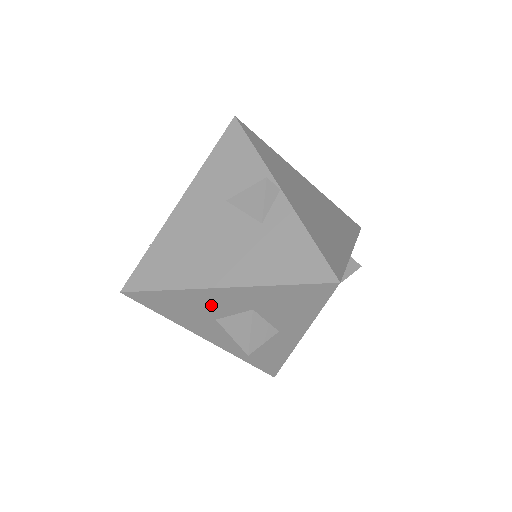
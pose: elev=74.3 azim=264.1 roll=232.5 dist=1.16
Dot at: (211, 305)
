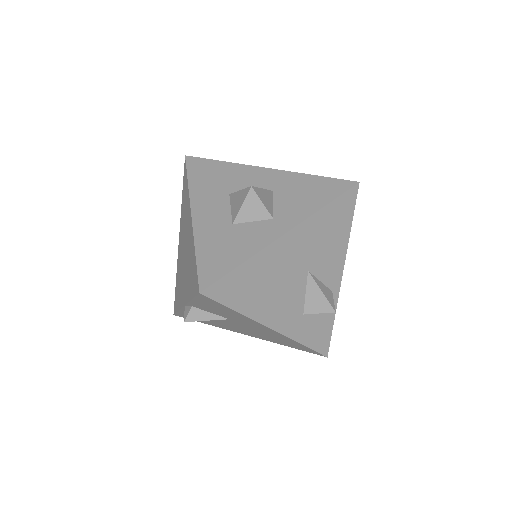
Dot at: (242, 180)
